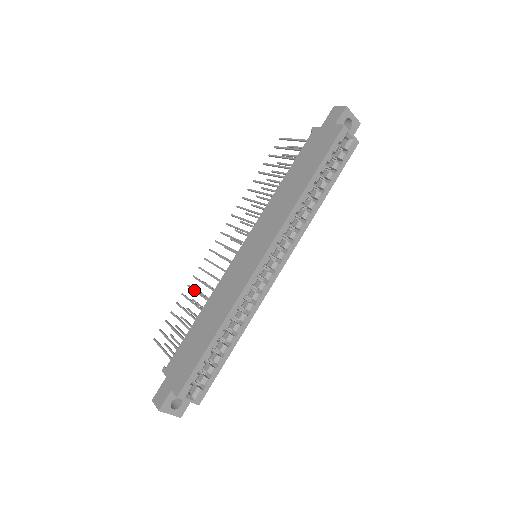
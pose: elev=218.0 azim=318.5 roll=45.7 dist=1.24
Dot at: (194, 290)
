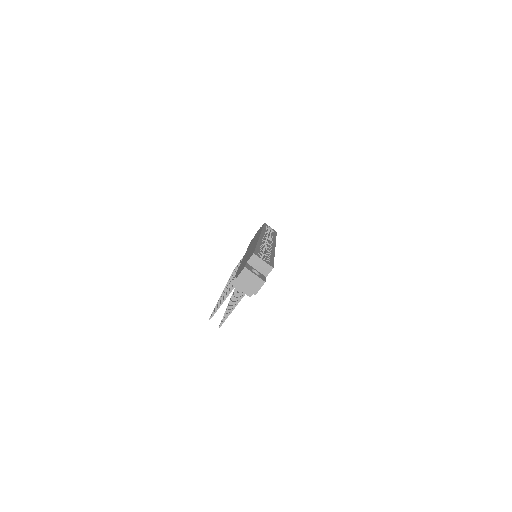
Dot at: (225, 291)
